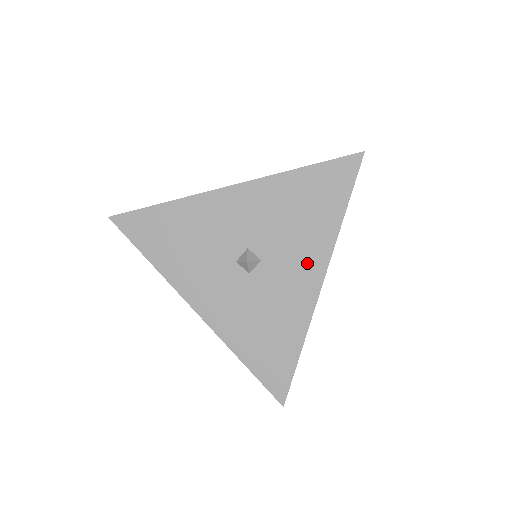
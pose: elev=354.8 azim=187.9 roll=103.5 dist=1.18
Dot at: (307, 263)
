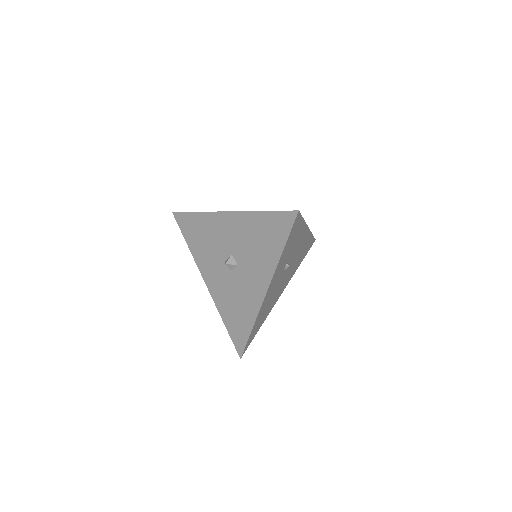
Dot at: (260, 276)
